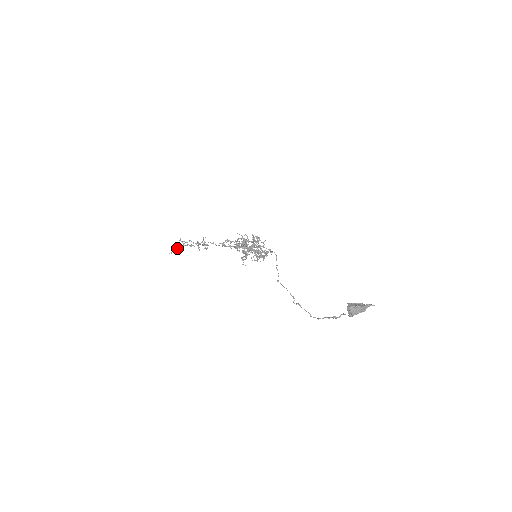
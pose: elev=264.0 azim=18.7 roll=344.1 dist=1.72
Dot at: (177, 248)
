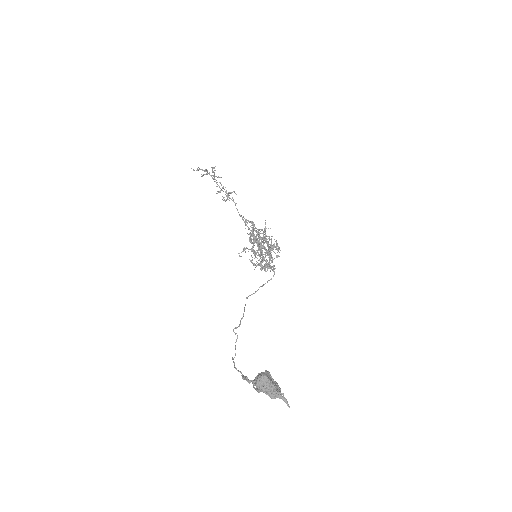
Dot at: (204, 174)
